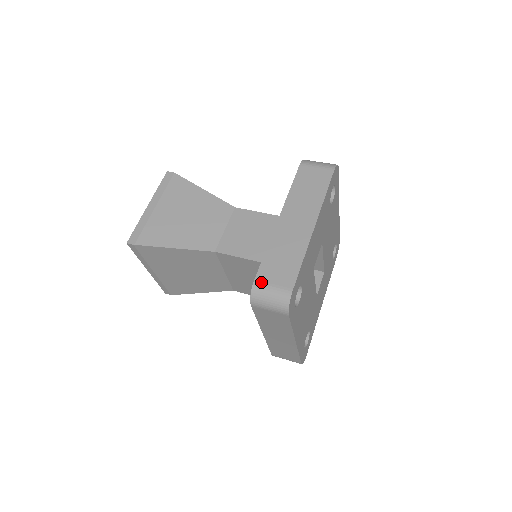
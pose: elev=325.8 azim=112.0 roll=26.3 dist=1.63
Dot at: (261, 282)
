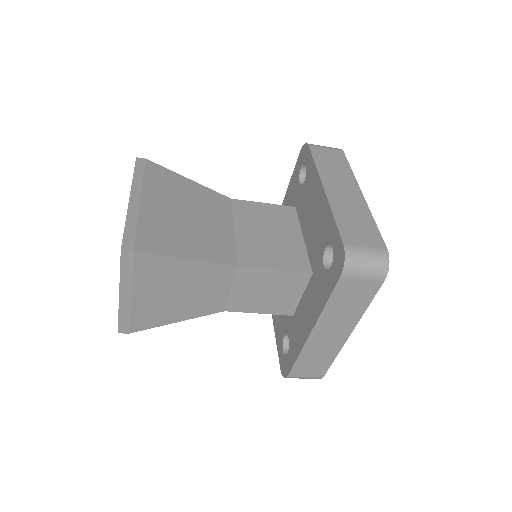
Dot at: occluded
